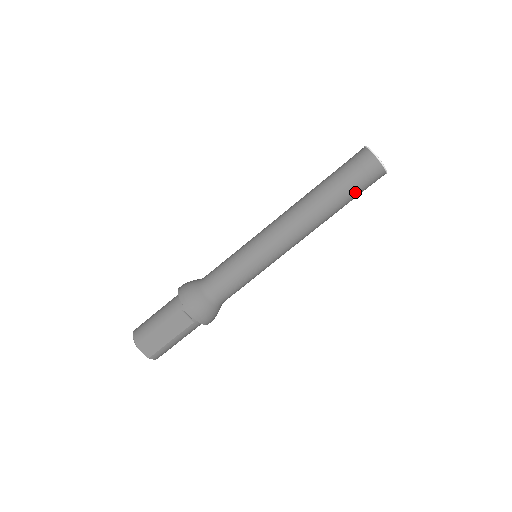
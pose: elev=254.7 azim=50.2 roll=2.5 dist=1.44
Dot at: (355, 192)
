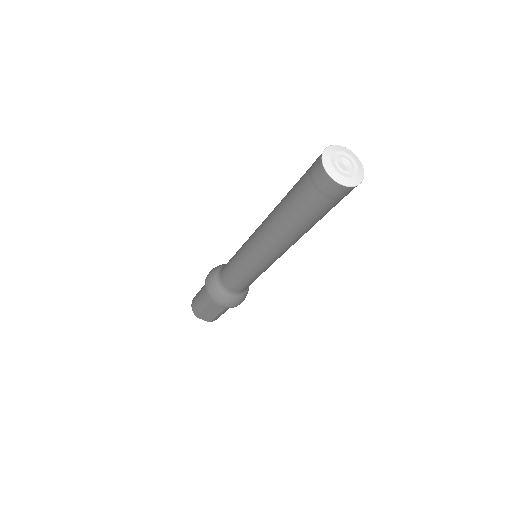
Dot at: (325, 211)
